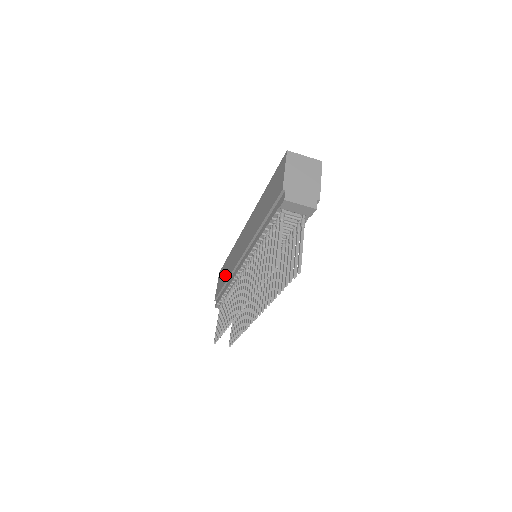
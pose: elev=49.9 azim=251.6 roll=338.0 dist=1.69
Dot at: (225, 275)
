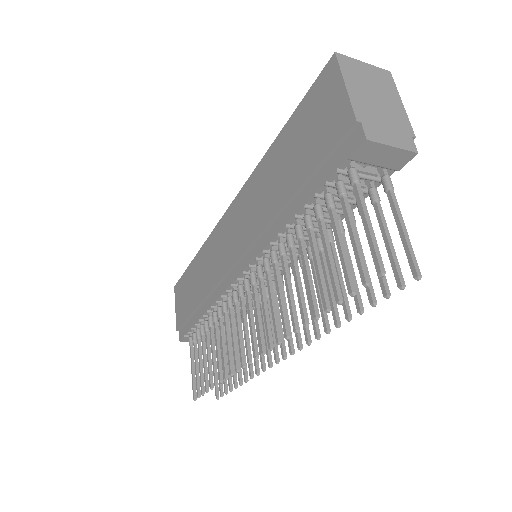
Dot at: (194, 292)
